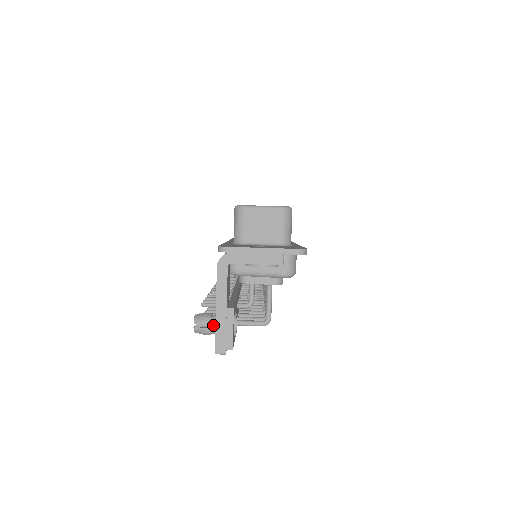
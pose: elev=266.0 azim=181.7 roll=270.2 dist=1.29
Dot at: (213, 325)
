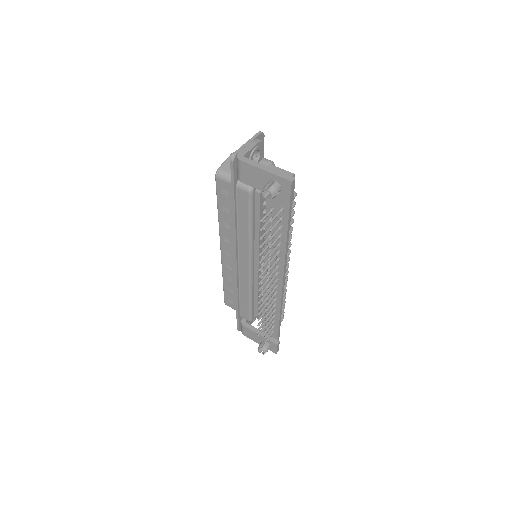
Dot at: occluded
